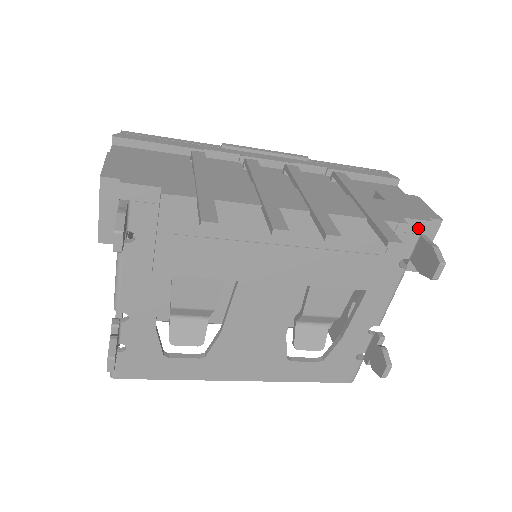
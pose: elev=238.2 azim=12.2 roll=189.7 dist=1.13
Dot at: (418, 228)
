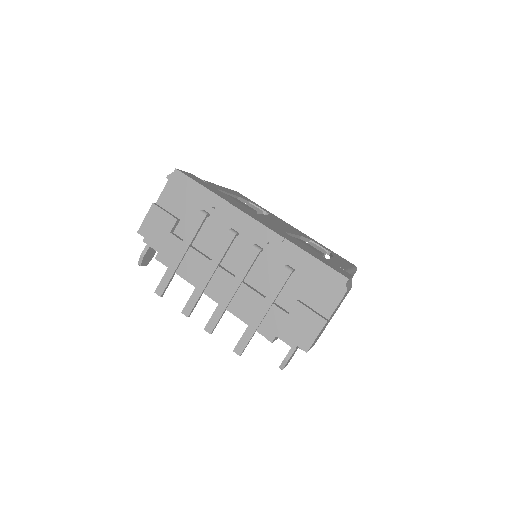
Dot at: occluded
